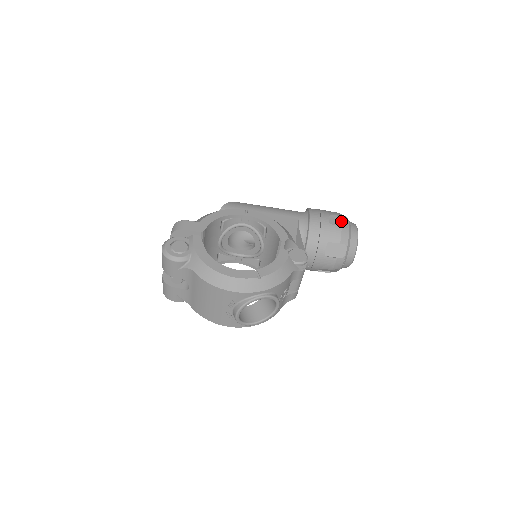
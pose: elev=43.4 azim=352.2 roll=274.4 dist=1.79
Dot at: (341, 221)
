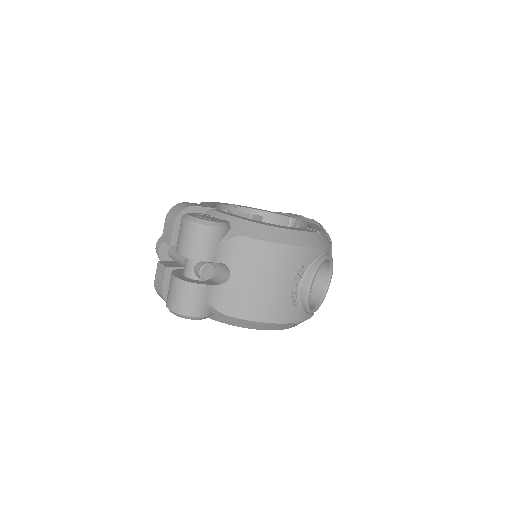
Dot at: occluded
